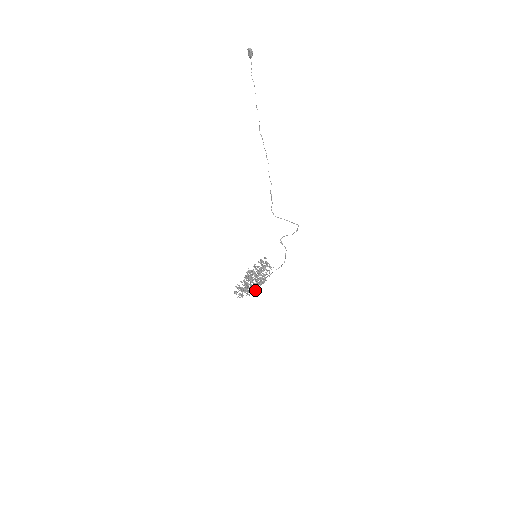
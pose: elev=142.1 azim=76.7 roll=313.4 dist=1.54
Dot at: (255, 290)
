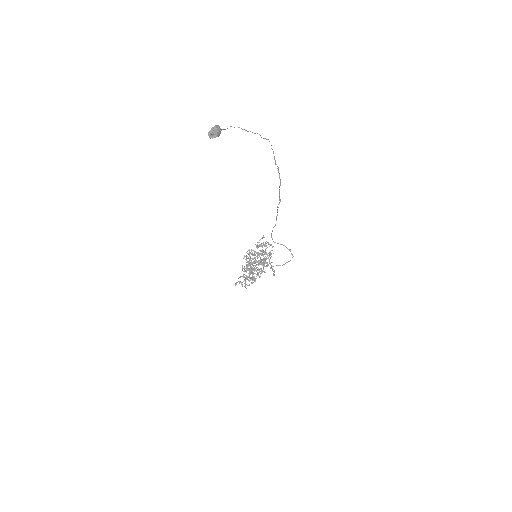
Dot at: (253, 276)
